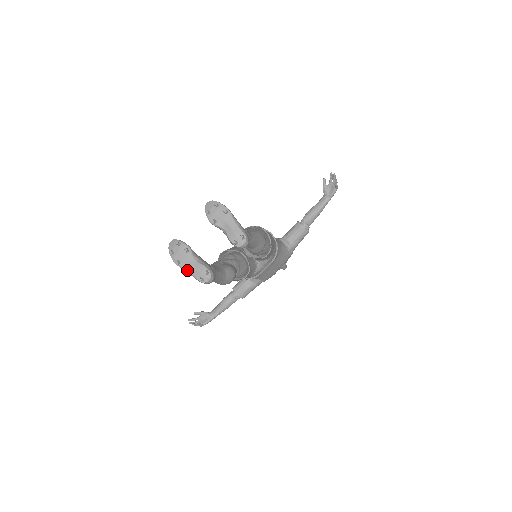
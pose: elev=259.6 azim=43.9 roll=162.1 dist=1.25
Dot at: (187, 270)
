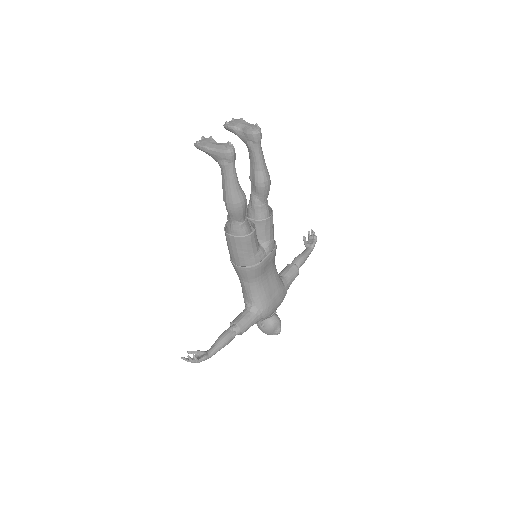
Dot at: (212, 147)
